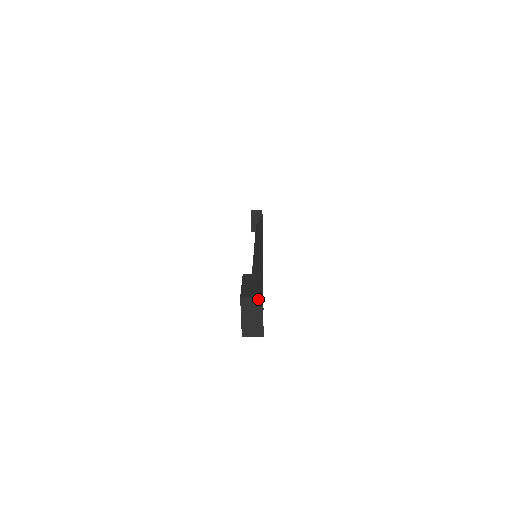
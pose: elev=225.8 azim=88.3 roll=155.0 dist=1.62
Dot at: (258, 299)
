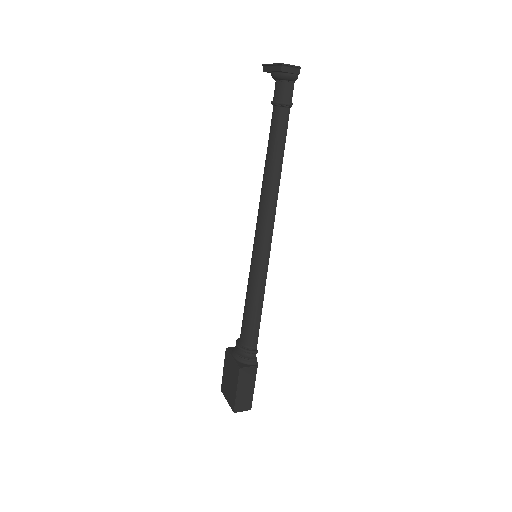
Dot at: (247, 409)
